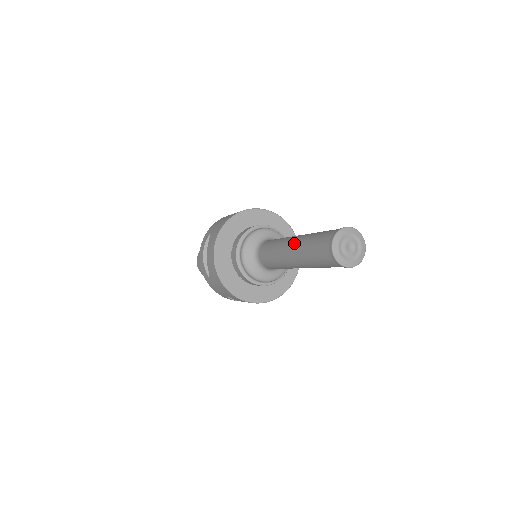
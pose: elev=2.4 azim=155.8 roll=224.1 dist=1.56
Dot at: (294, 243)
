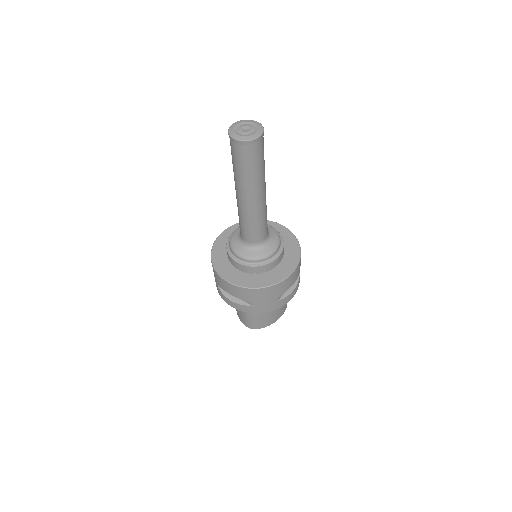
Dot at: (236, 189)
